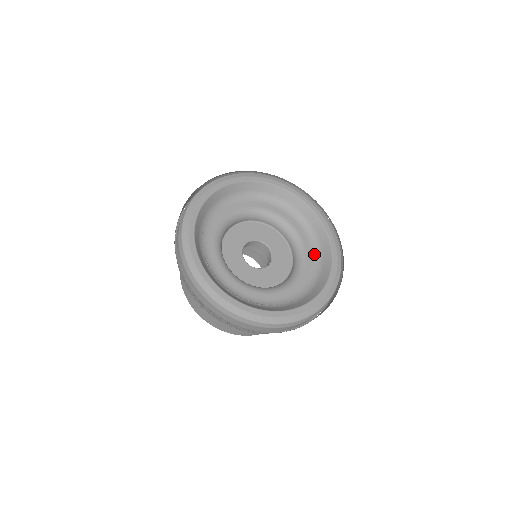
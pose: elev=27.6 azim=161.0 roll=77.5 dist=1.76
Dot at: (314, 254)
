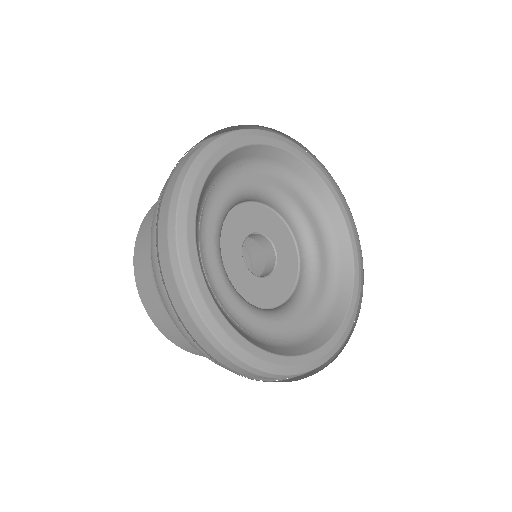
Dot at: (309, 323)
